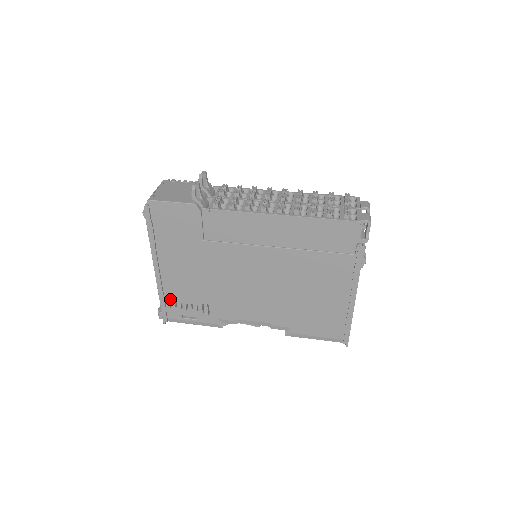
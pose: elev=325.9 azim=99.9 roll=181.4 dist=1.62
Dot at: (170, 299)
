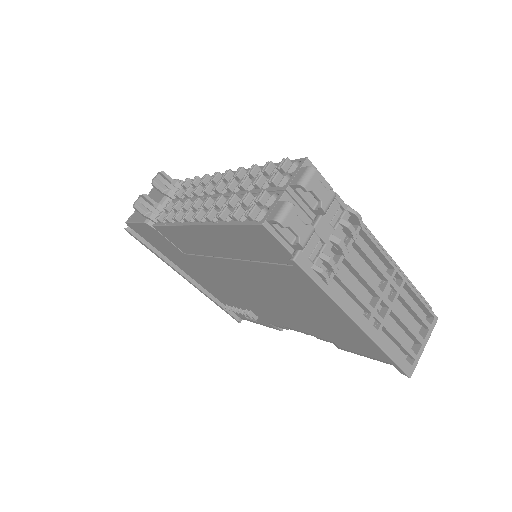
Dot at: (224, 302)
